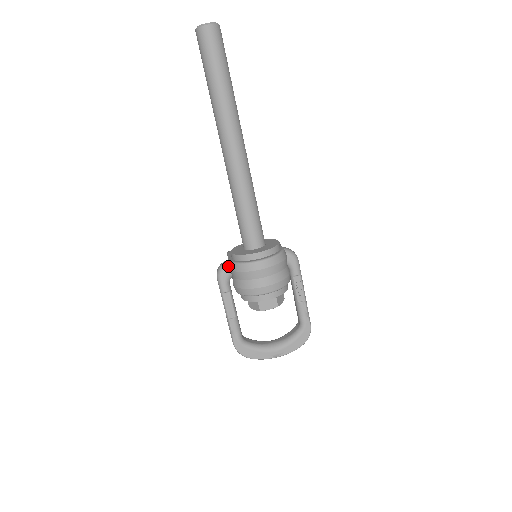
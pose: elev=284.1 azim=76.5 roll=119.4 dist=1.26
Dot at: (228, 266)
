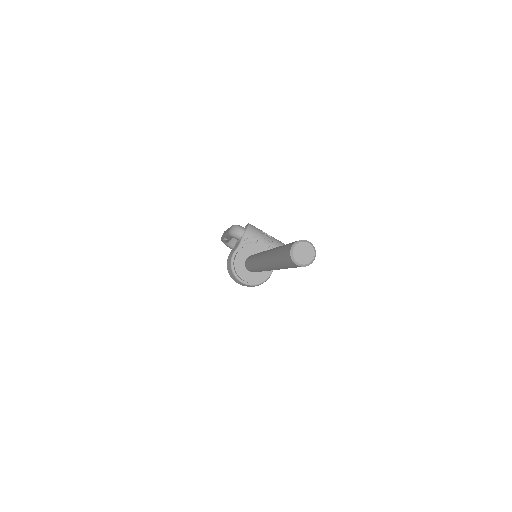
Dot at: (238, 238)
